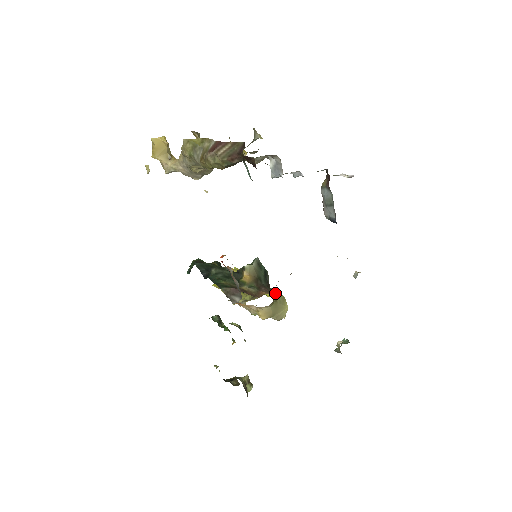
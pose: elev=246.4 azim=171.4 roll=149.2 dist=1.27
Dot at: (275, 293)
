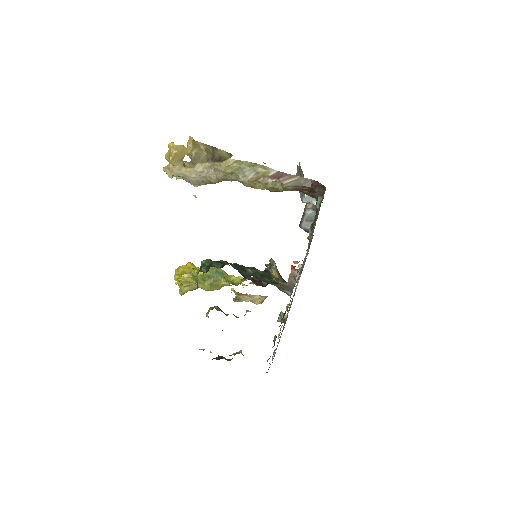
Dot at: occluded
